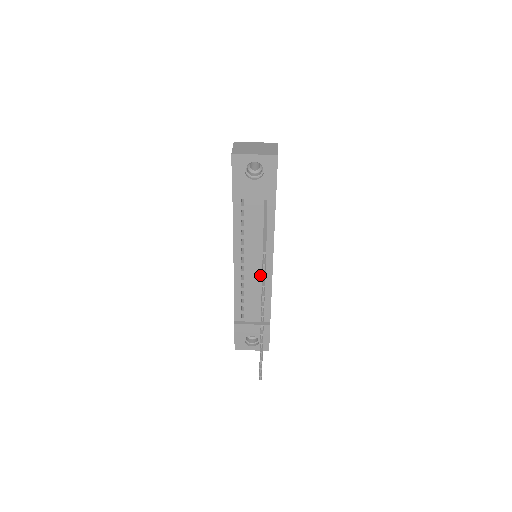
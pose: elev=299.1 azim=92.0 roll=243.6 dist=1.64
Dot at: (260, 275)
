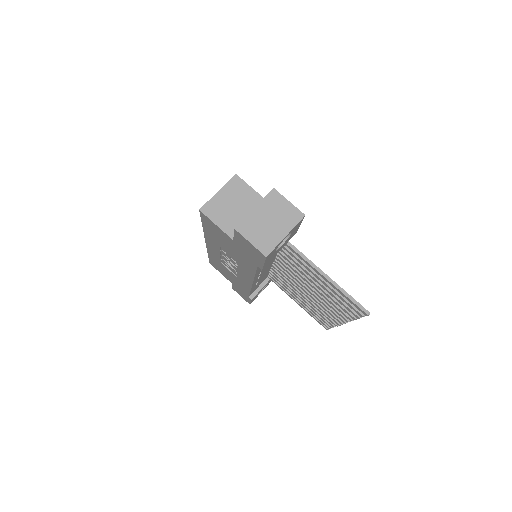
Dot at: (270, 266)
